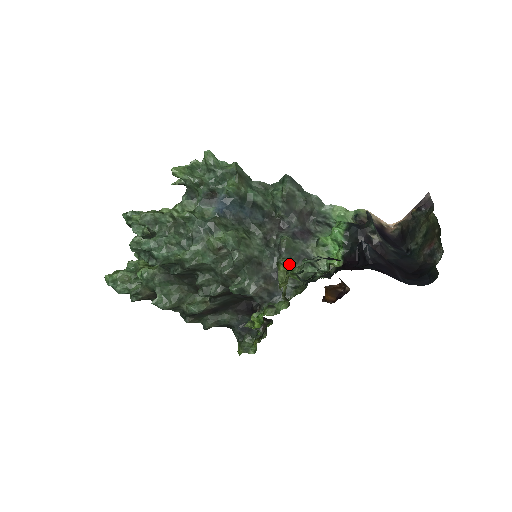
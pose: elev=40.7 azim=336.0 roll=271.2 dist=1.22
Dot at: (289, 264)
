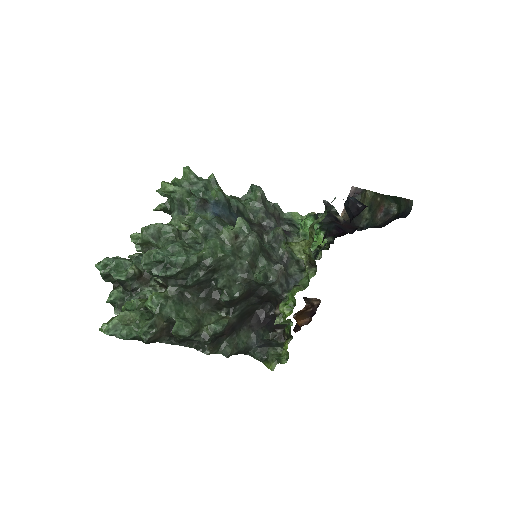
Dot at: (289, 251)
